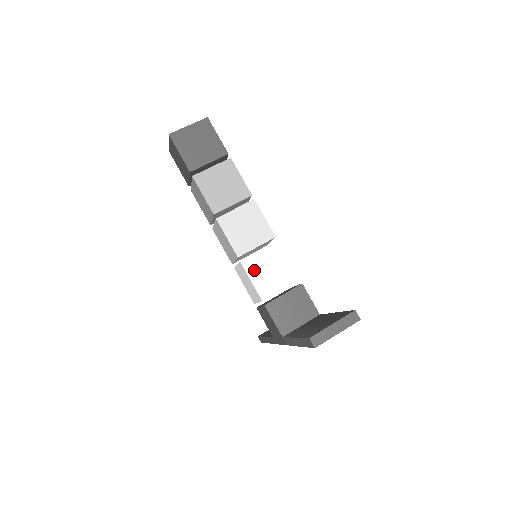
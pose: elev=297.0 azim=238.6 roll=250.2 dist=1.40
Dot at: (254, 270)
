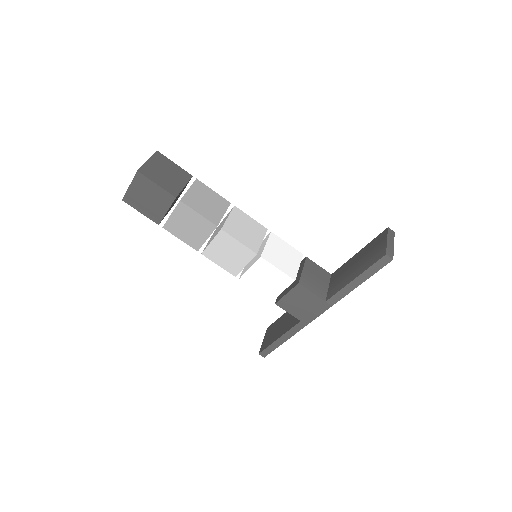
Dot at: (274, 259)
